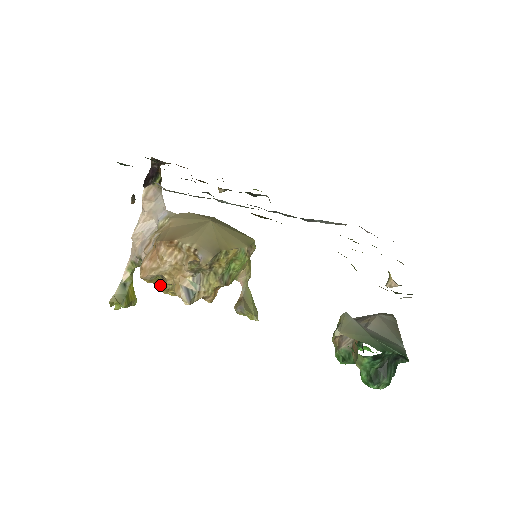
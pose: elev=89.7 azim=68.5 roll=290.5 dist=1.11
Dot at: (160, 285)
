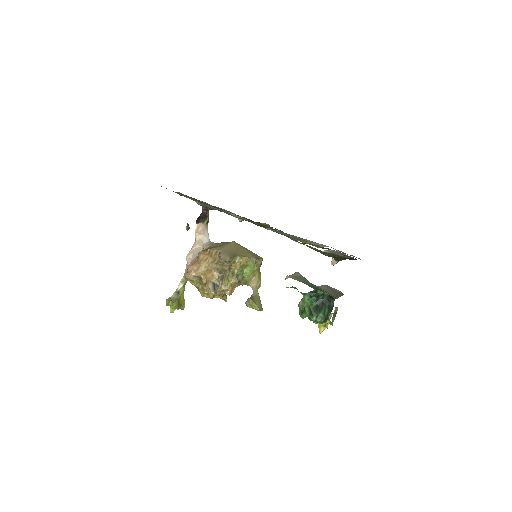
Dot at: (199, 288)
